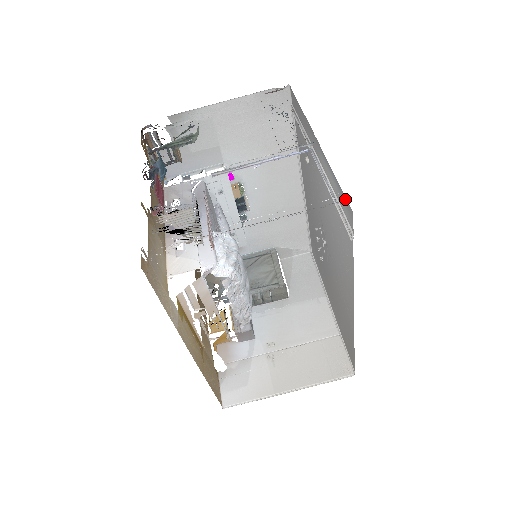
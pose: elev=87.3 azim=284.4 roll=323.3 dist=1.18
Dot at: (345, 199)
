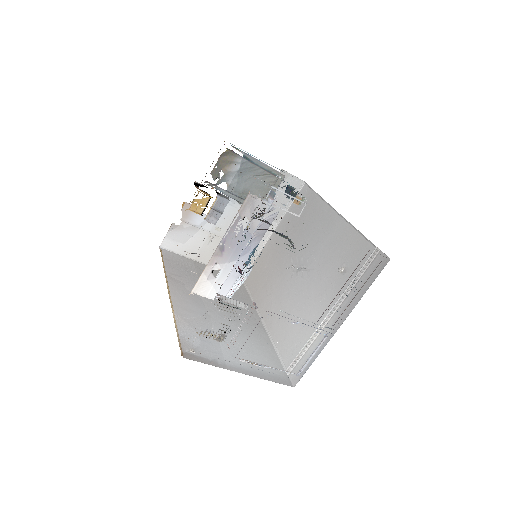
Dot at: (302, 374)
